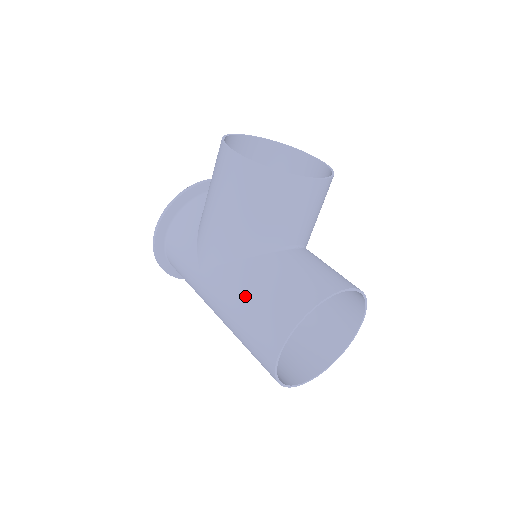
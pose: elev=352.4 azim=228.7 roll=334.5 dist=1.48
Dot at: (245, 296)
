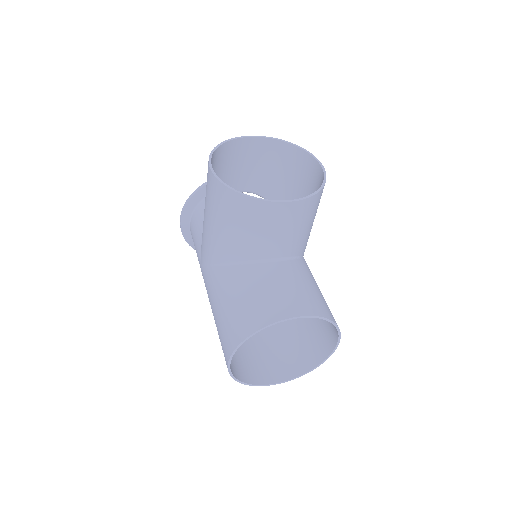
Dot at: (218, 302)
